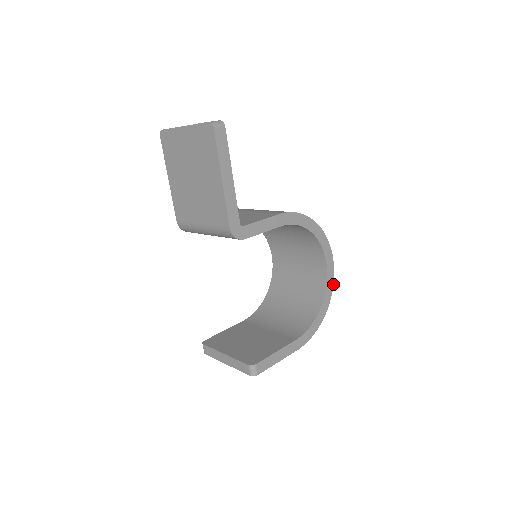
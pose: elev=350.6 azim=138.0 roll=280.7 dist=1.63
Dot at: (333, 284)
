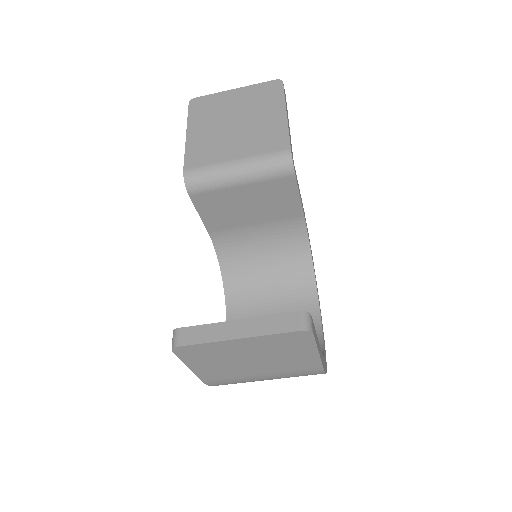
Dot at: occluded
